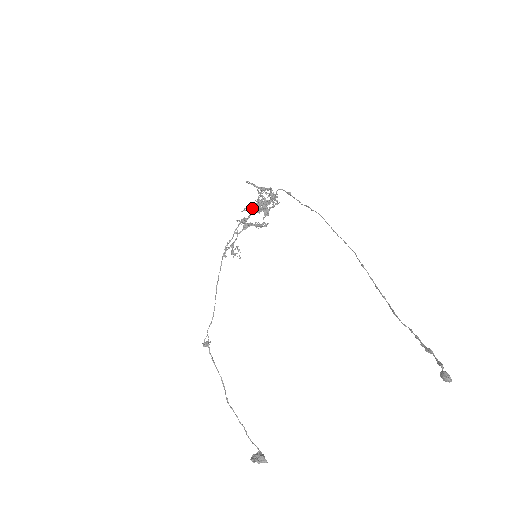
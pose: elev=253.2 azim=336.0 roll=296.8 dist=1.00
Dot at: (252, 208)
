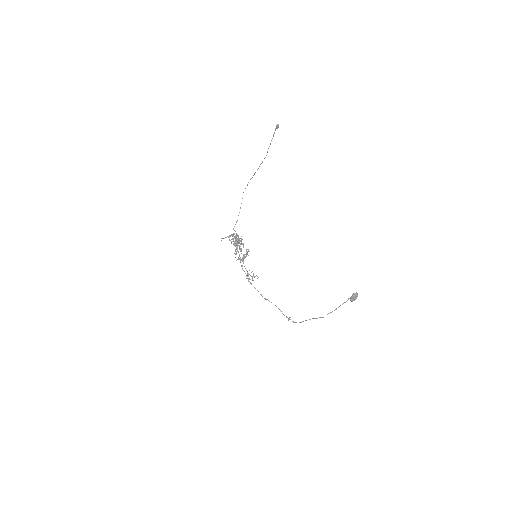
Dot at: occluded
